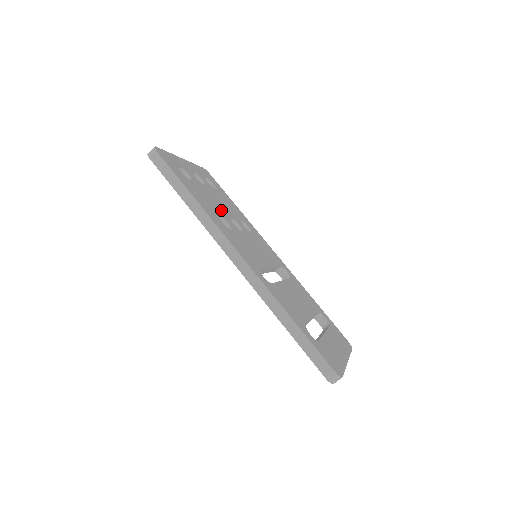
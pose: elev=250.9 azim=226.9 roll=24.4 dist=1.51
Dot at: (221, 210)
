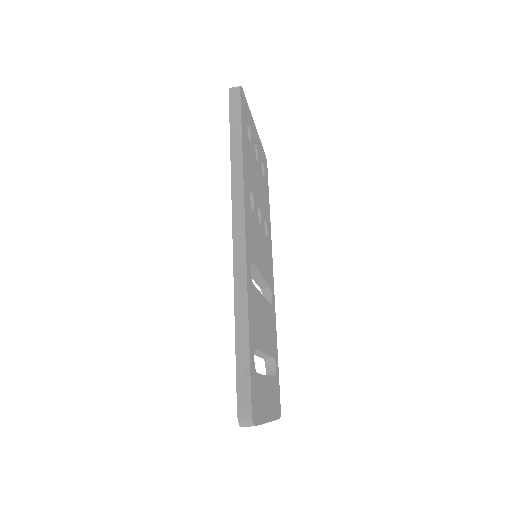
Dot at: (256, 190)
